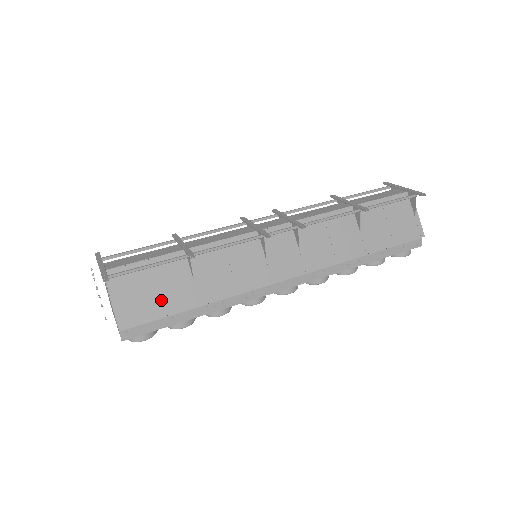
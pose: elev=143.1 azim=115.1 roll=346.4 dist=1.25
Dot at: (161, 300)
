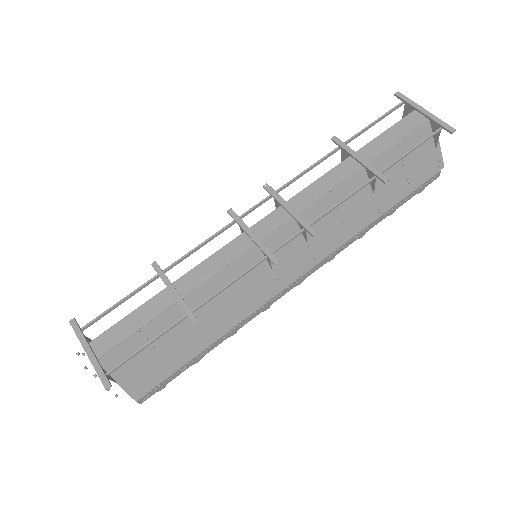
Dot at: (169, 357)
